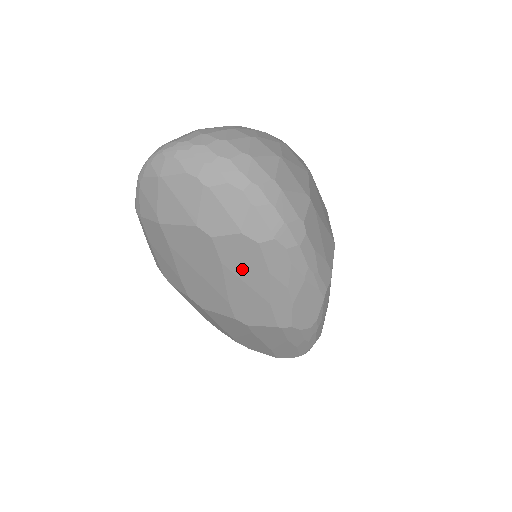
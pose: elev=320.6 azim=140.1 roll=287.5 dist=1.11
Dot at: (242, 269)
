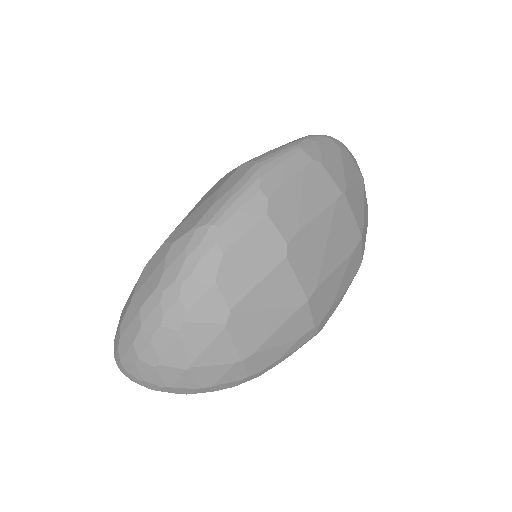
Dot at: occluded
